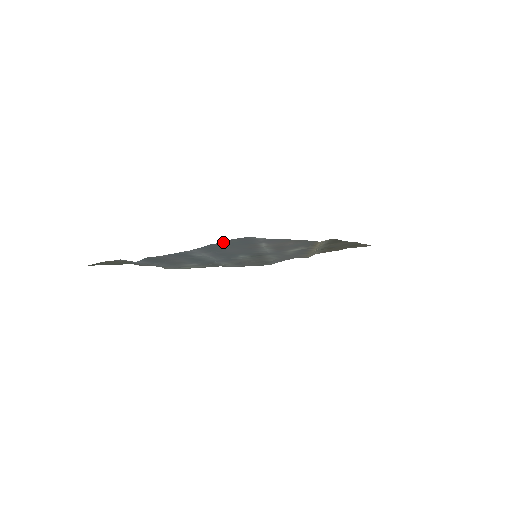
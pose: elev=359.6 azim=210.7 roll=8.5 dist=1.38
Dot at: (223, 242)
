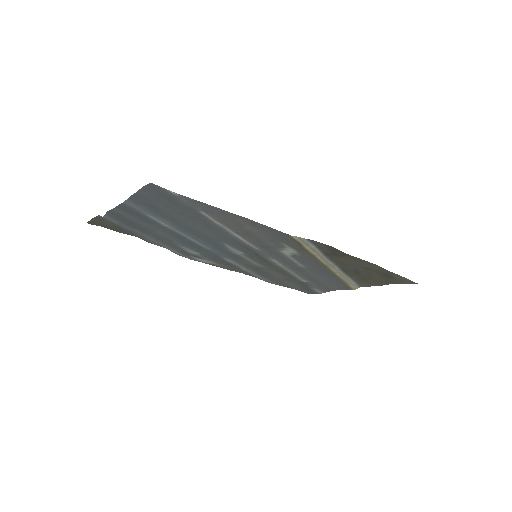
Dot at: (142, 192)
